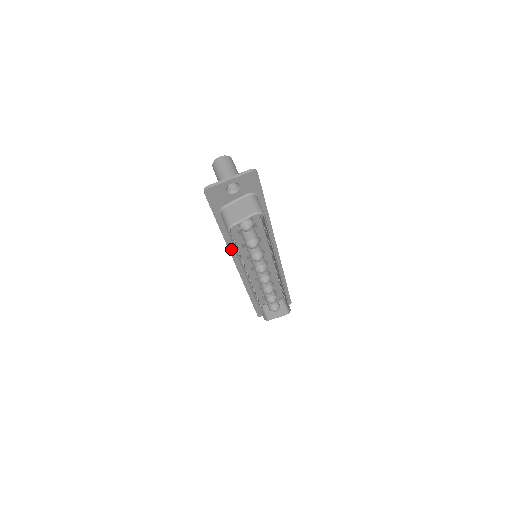
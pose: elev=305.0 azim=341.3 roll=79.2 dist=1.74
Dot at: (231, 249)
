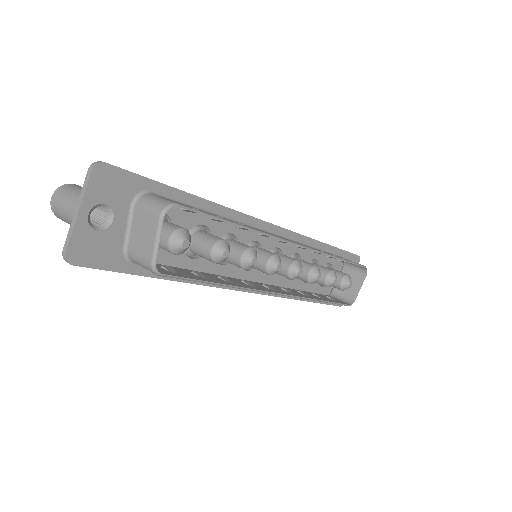
Dot at: occluded
